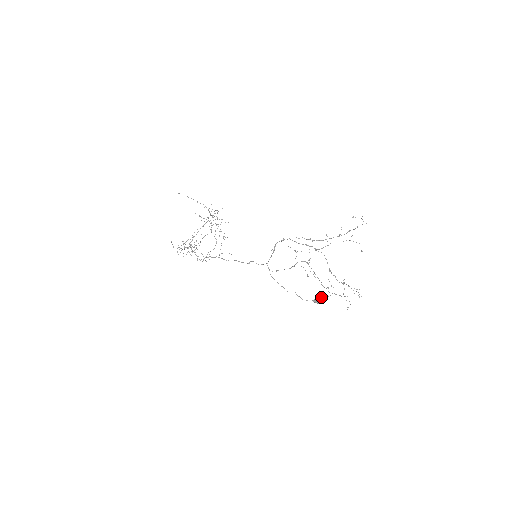
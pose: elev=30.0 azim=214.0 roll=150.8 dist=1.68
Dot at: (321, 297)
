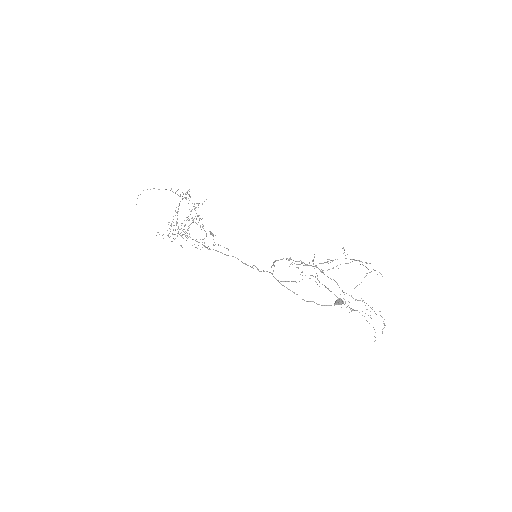
Dot at: (342, 300)
